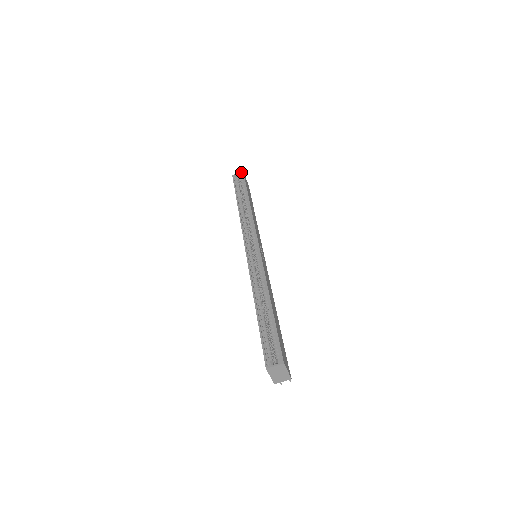
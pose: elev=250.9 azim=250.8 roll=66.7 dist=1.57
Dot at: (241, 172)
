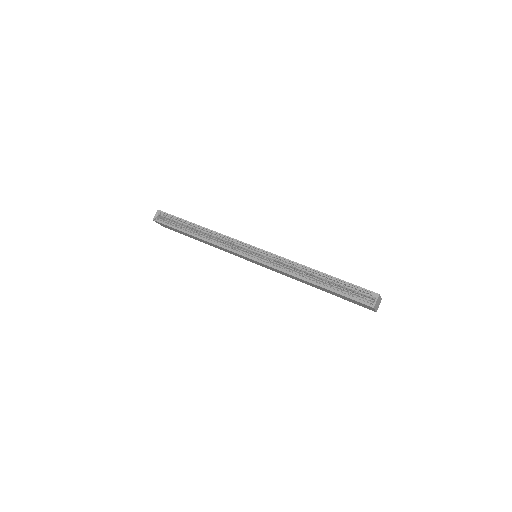
Dot at: (157, 211)
